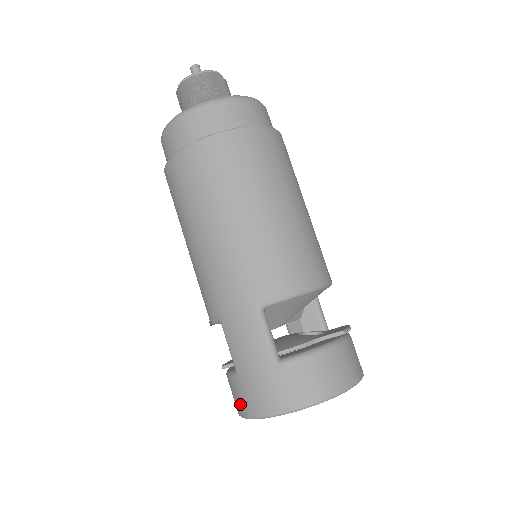
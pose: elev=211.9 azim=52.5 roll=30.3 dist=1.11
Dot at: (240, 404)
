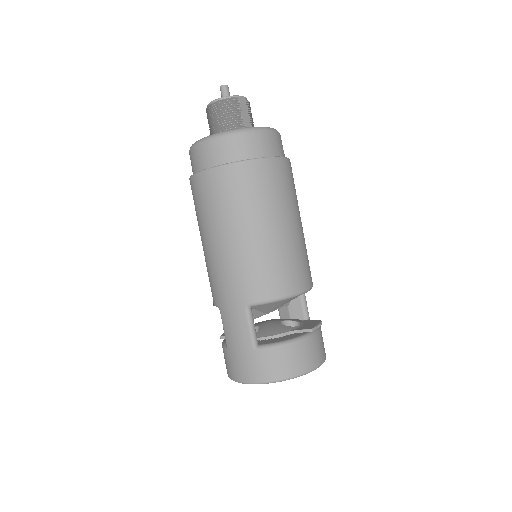
Dot at: (228, 369)
